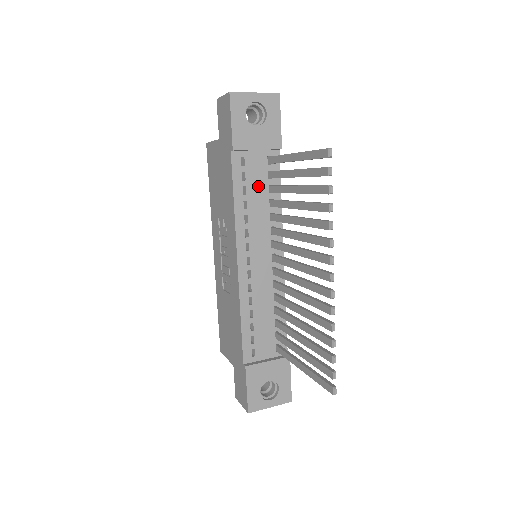
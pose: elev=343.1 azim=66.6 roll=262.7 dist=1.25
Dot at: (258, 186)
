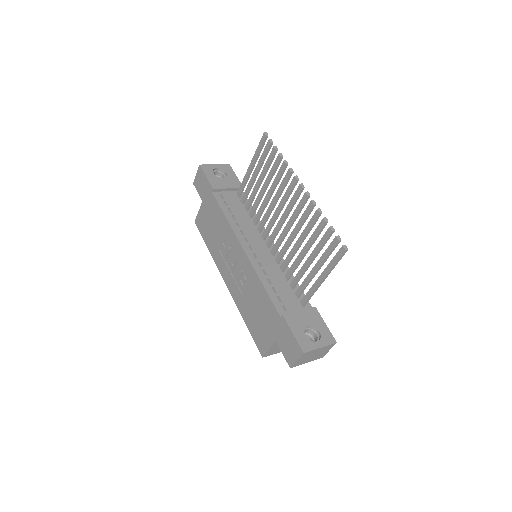
Dot at: (238, 208)
